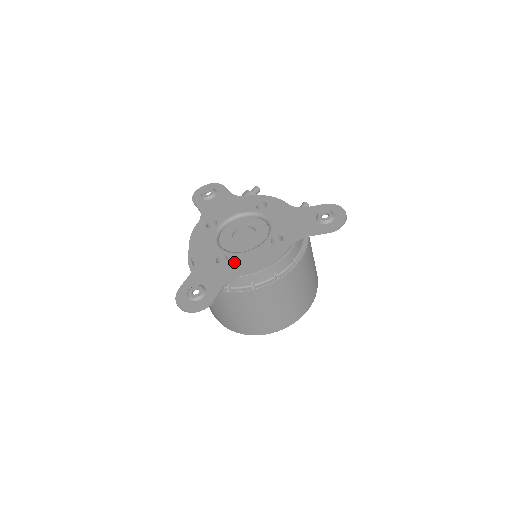
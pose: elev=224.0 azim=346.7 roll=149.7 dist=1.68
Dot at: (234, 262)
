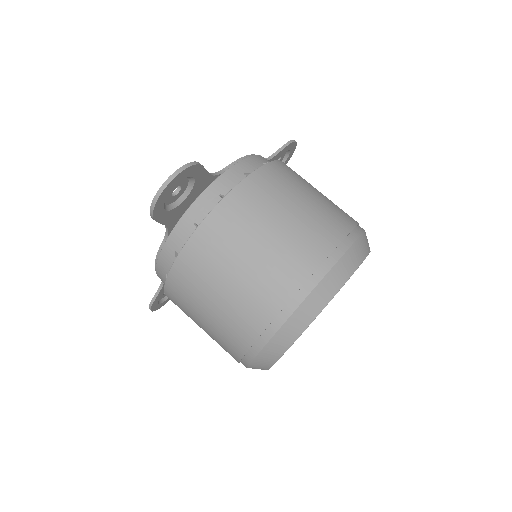
Dot at: occluded
